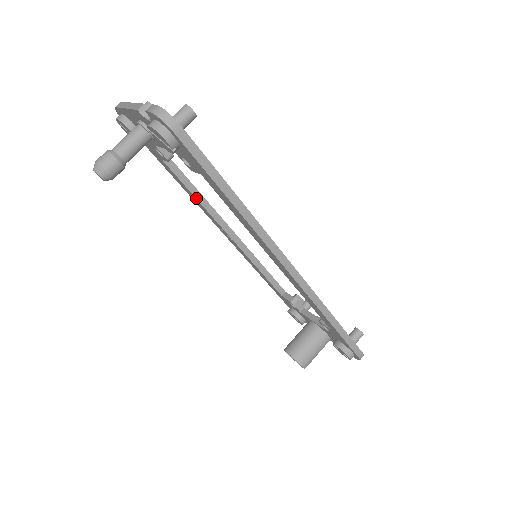
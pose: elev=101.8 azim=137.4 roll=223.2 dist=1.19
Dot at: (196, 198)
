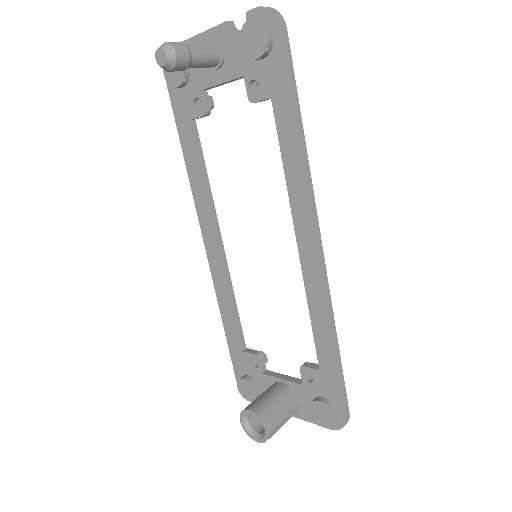
Dot at: (203, 180)
